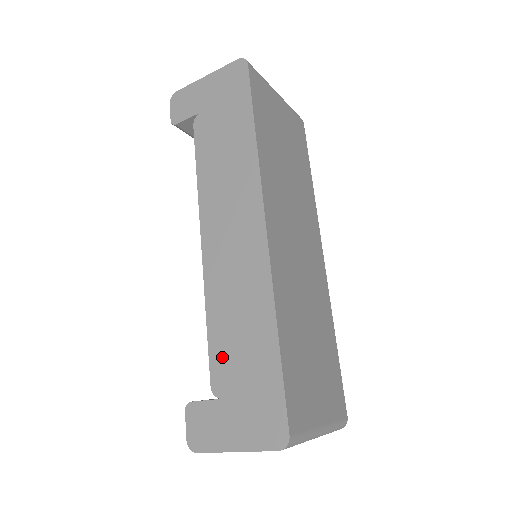
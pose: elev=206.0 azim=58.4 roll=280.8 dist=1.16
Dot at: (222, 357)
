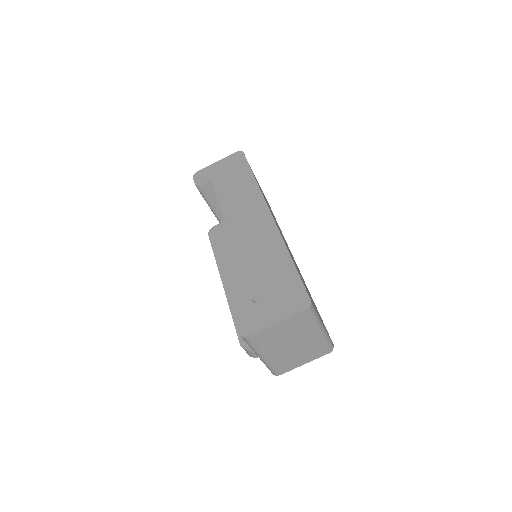
Dot at: (256, 281)
